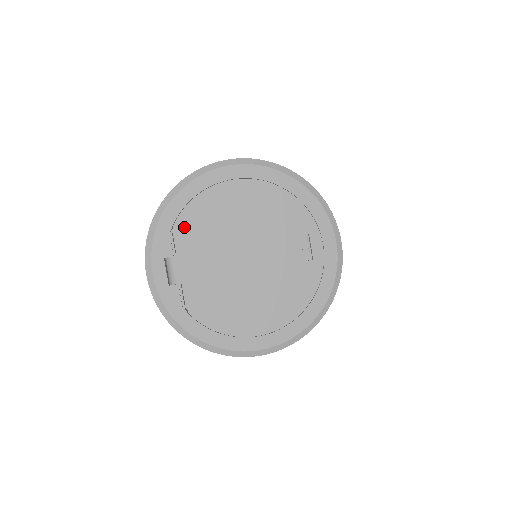
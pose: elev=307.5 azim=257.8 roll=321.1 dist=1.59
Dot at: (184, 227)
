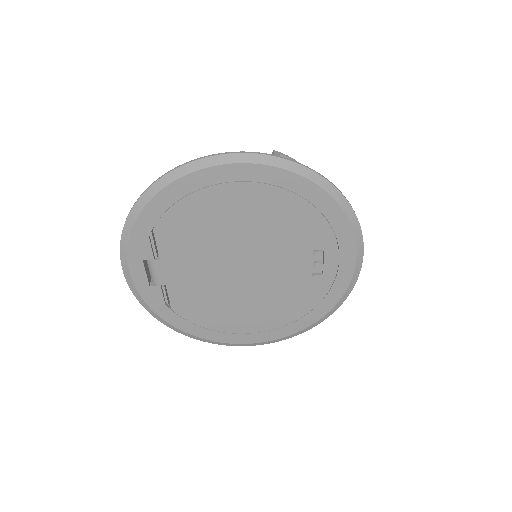
Dot at: (167, 231)
